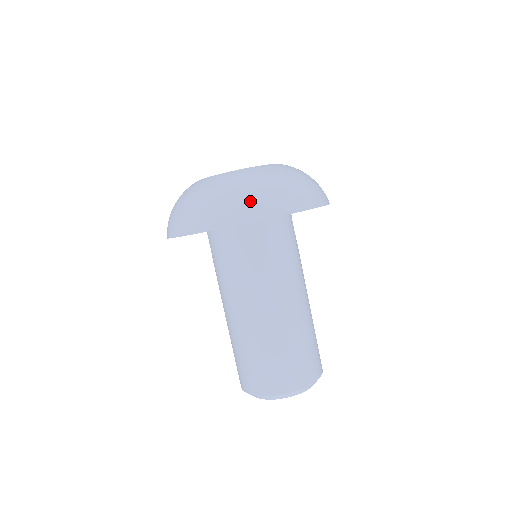
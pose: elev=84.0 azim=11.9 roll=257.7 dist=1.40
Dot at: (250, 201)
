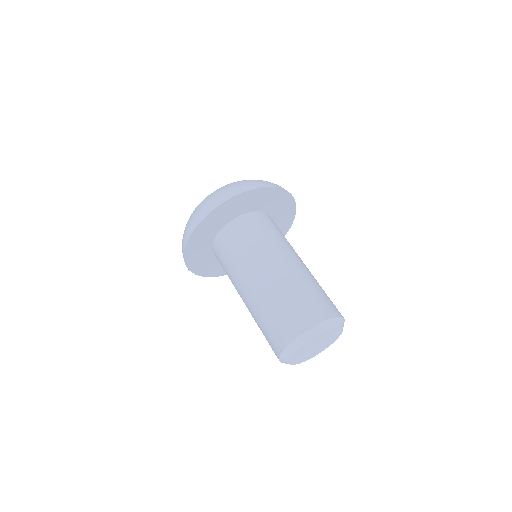
Dot at: (249, 182)
